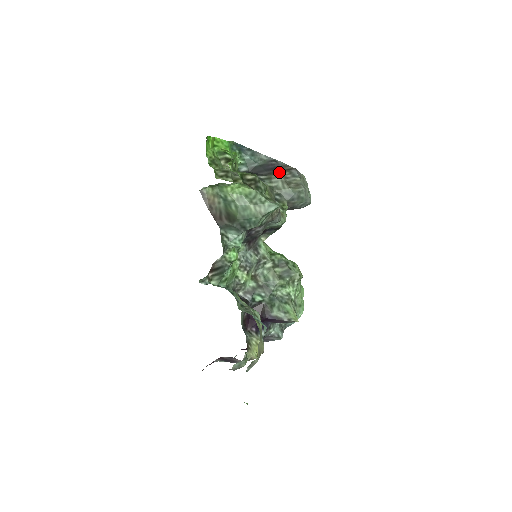
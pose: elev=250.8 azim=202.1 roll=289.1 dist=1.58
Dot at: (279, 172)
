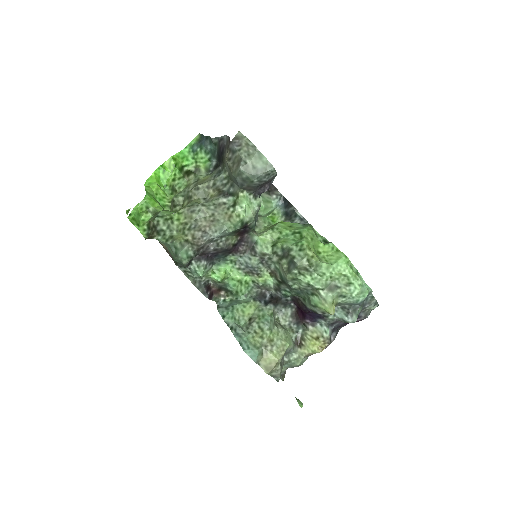
Dot at: (225, 154)
